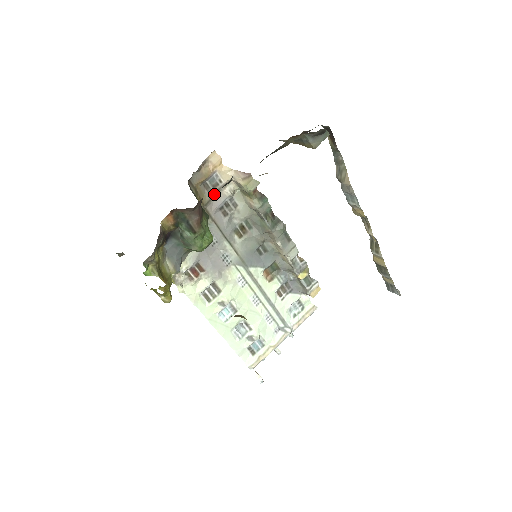
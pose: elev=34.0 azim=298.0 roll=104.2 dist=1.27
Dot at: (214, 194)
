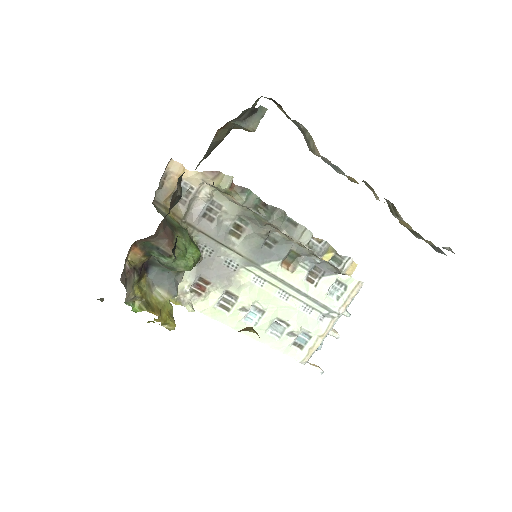
Dot at: (190, 204)
